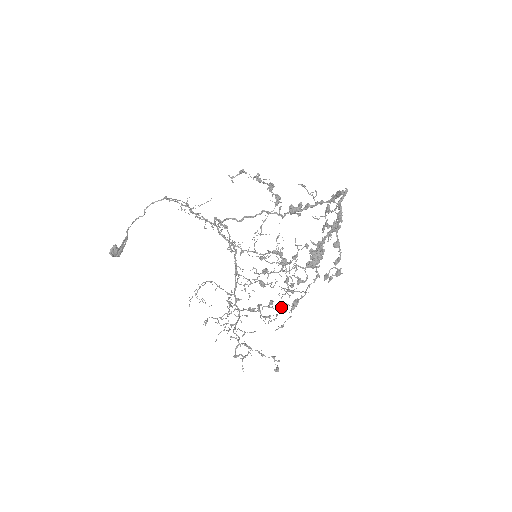
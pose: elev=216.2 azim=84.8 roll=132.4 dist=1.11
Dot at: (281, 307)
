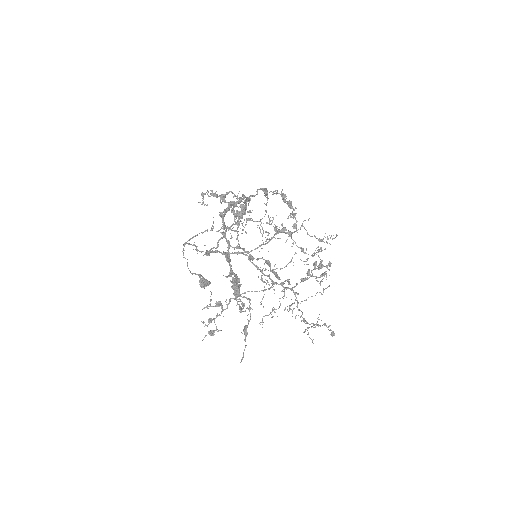
Dot at: (322, 266)
